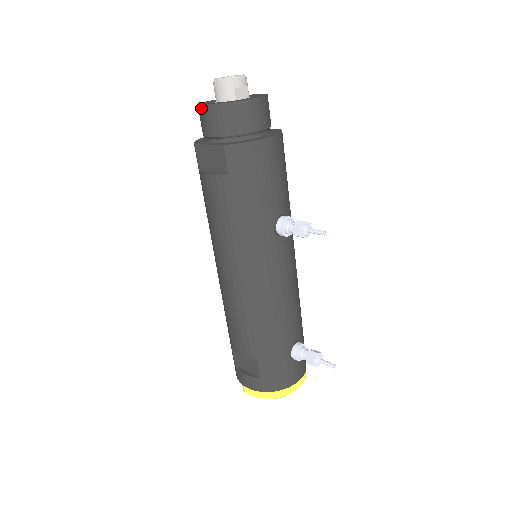
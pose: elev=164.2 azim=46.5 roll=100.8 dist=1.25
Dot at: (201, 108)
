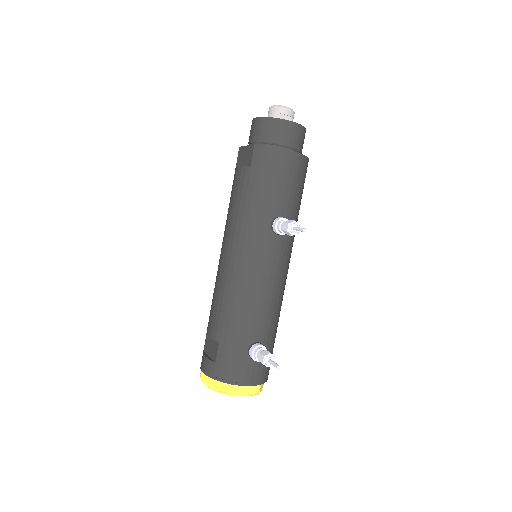
Dot at: (252, 121)
